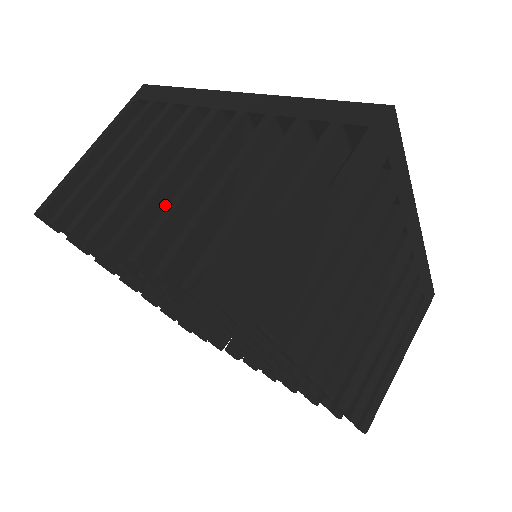
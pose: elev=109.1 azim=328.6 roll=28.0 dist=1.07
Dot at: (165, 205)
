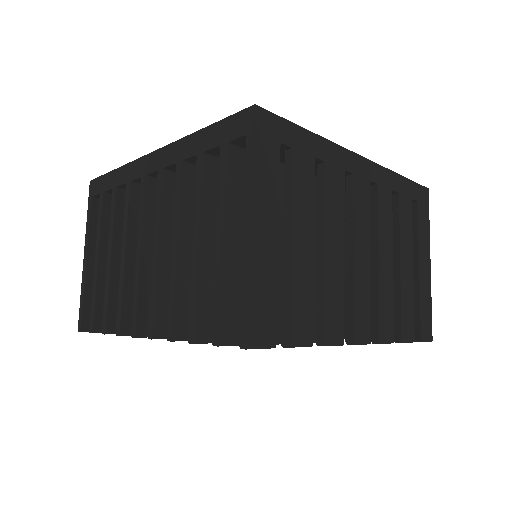
Dot at: occluded
